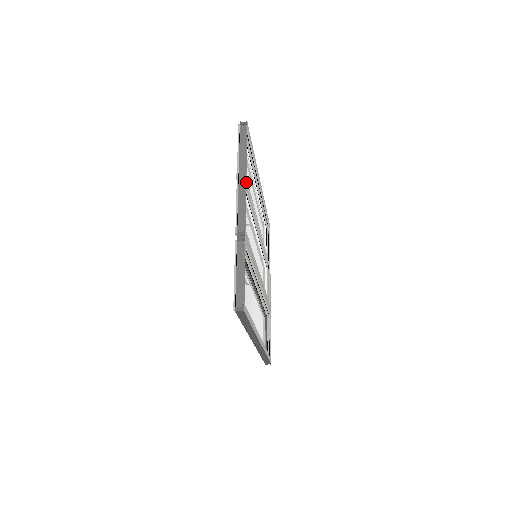
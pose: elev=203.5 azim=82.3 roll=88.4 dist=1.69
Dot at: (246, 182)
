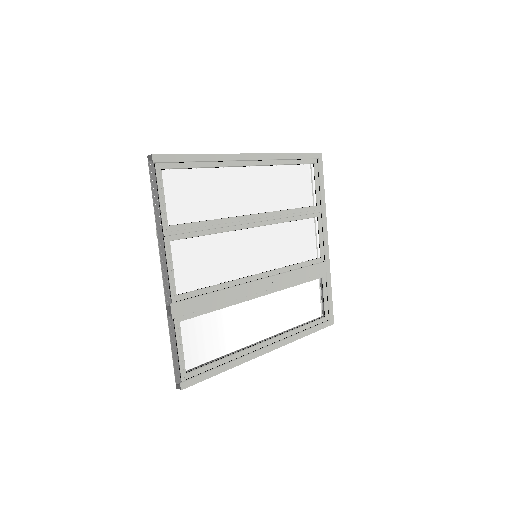
Dot at: (166, 241)
